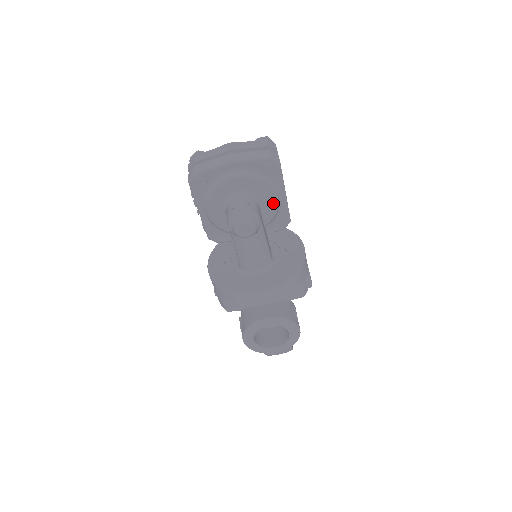
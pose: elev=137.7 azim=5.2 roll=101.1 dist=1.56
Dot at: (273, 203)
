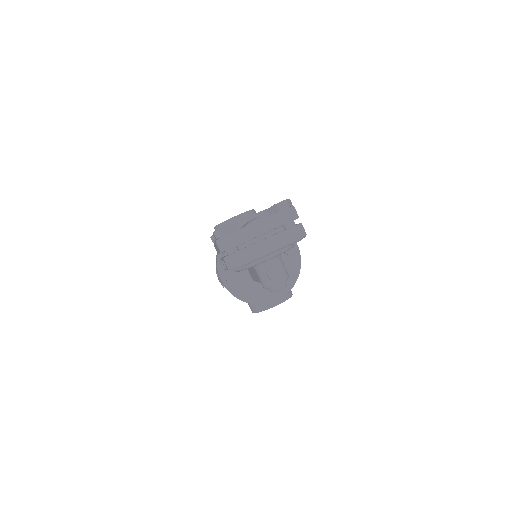
Dot at: occluded
